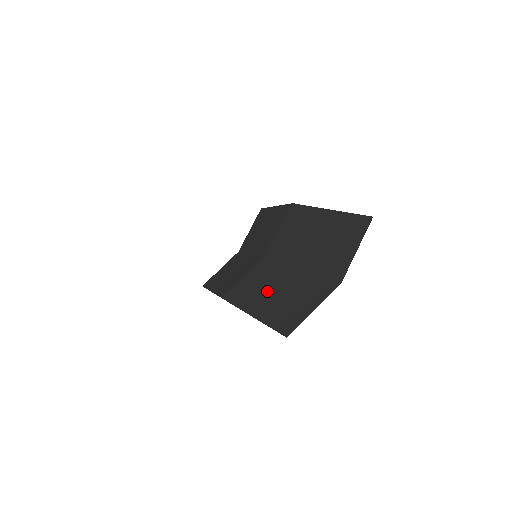
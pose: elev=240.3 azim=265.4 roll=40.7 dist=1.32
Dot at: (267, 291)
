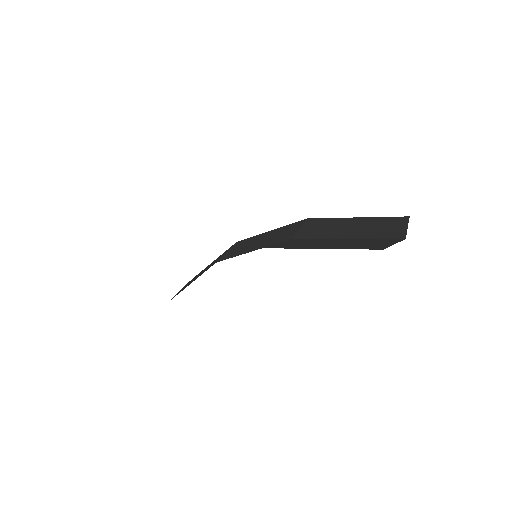
Dot at: (323, 243)
